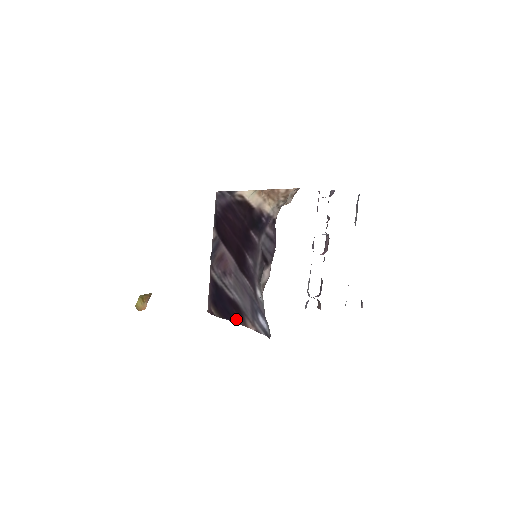
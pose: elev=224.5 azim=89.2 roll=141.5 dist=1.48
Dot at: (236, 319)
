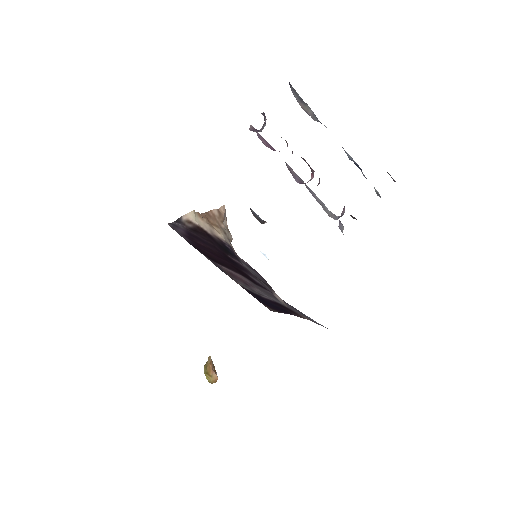
Dot at: (293, 314)
